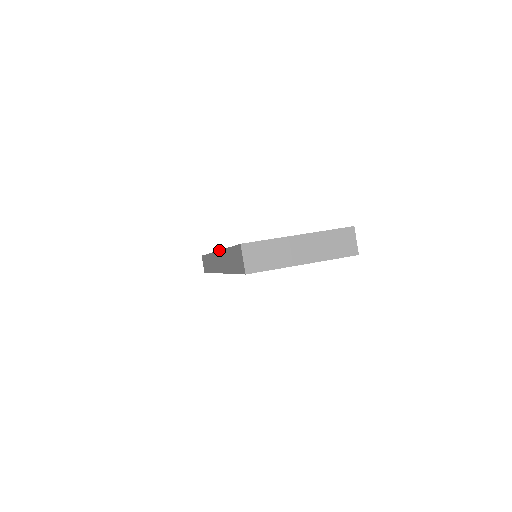
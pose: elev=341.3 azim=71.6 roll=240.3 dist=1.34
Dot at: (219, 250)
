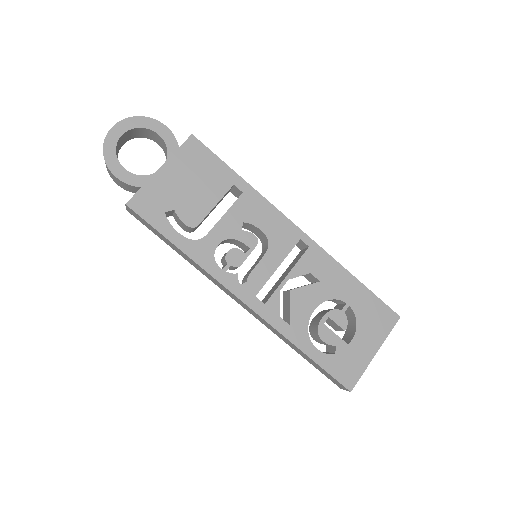
Dot at: (265, 321)
